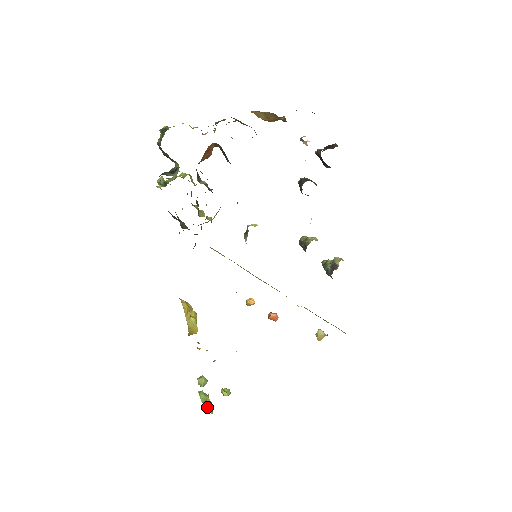
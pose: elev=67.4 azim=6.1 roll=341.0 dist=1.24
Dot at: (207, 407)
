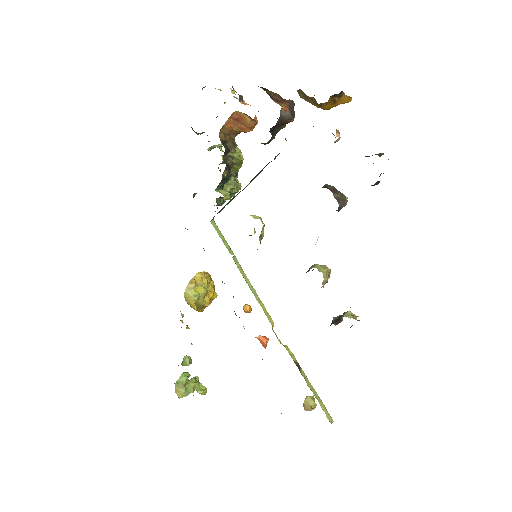
Dot at: (180, 389)
